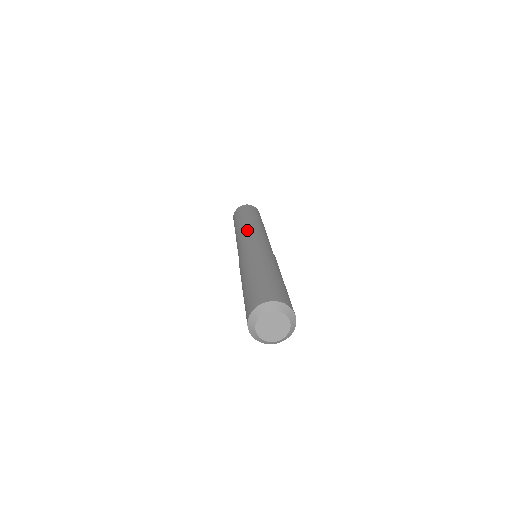
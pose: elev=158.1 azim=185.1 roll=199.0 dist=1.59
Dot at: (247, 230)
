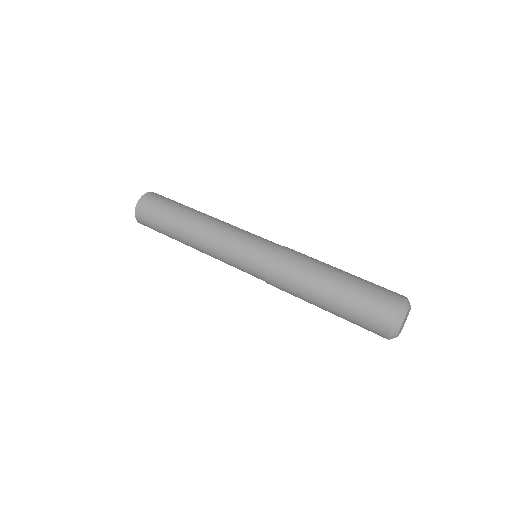
Dot at: (231, 225)
